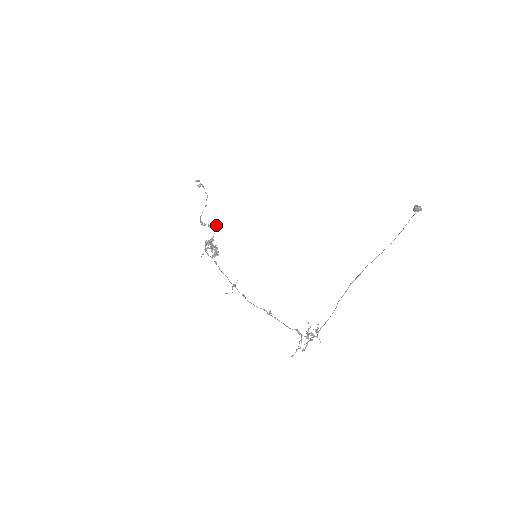
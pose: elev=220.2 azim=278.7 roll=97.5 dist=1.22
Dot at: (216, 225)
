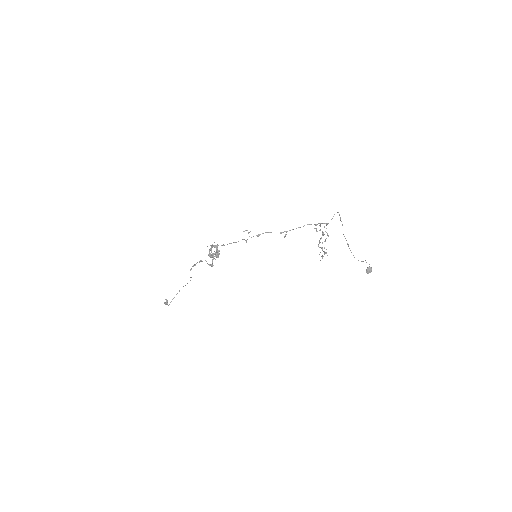
Dot at: occluded
